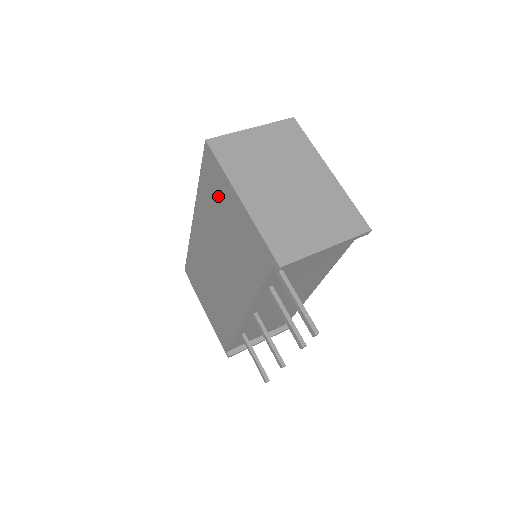
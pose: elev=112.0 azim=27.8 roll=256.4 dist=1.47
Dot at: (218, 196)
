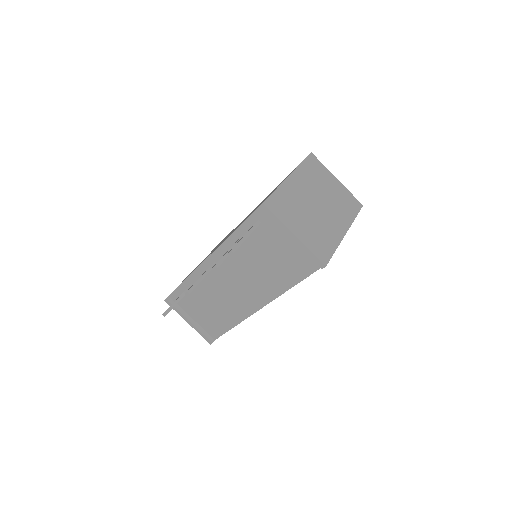
Dot at: occluded
